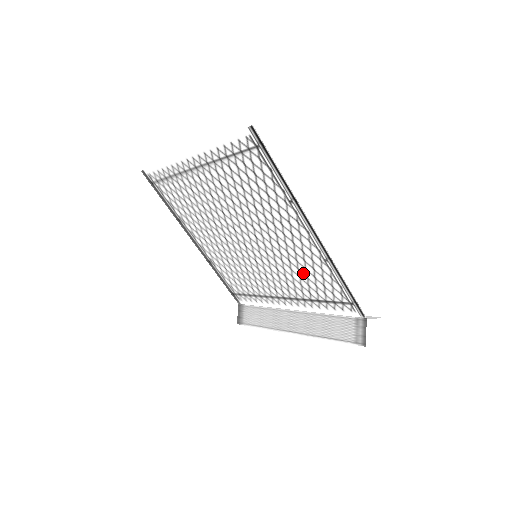
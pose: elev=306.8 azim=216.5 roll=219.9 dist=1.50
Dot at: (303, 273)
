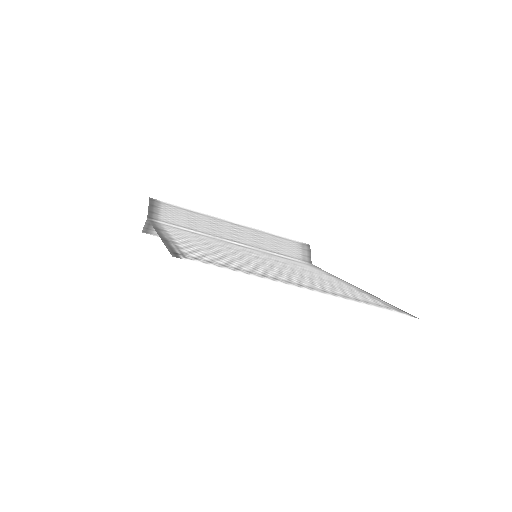
Dot at: (295, 264)
